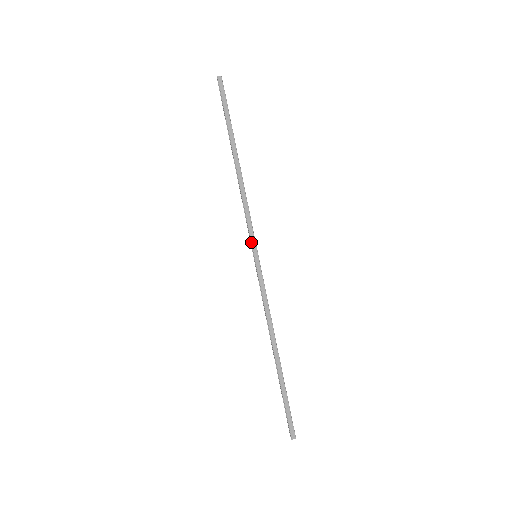
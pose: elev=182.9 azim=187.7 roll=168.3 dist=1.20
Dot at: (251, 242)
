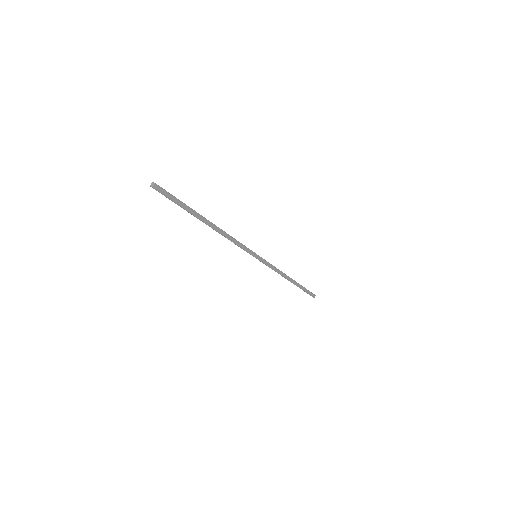
Dot at: (250, 254)
